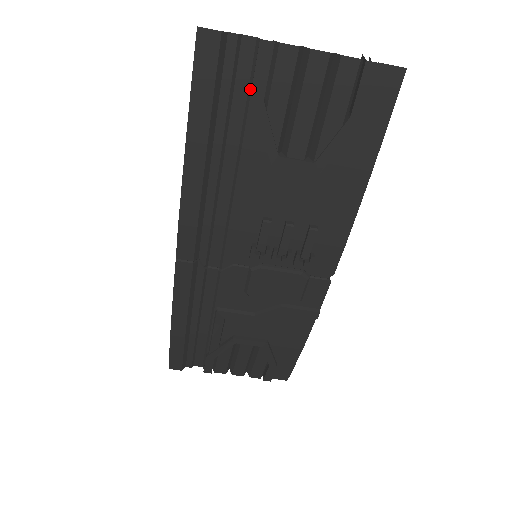
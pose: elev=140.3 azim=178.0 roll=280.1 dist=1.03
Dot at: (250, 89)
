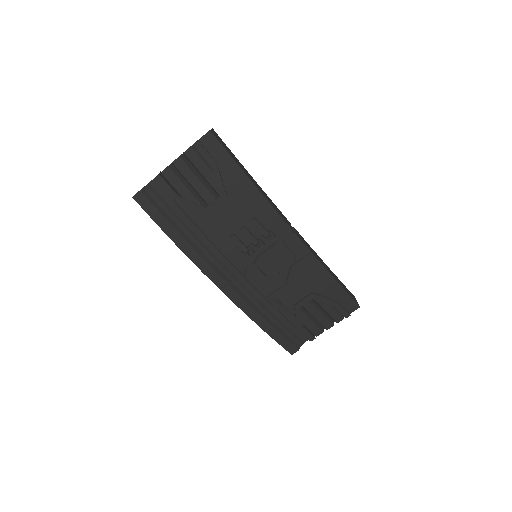
Dot at: (170, 197)
